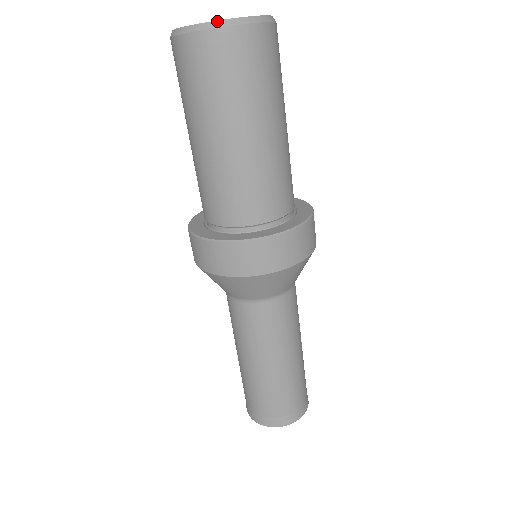
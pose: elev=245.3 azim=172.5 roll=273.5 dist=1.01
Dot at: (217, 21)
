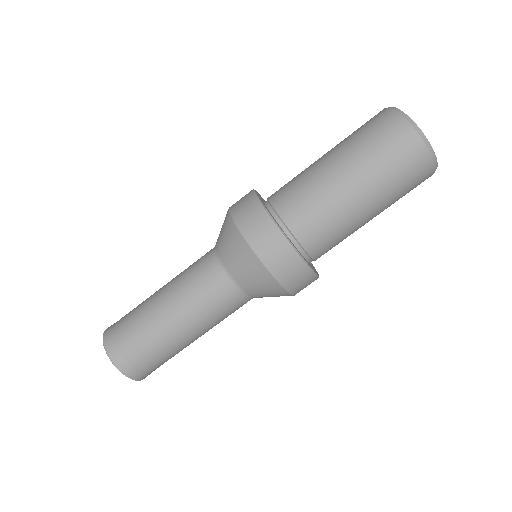
Dot at: (414, 122)
